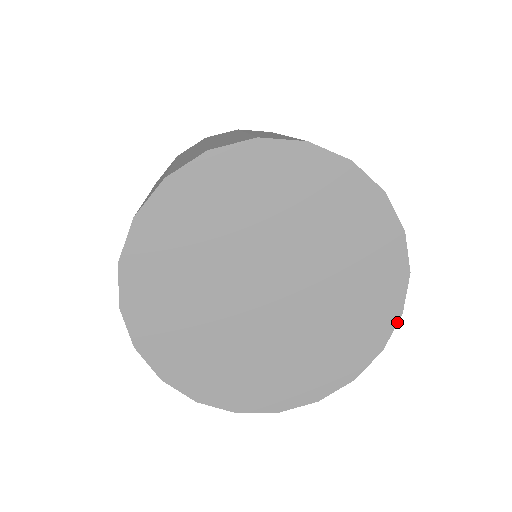
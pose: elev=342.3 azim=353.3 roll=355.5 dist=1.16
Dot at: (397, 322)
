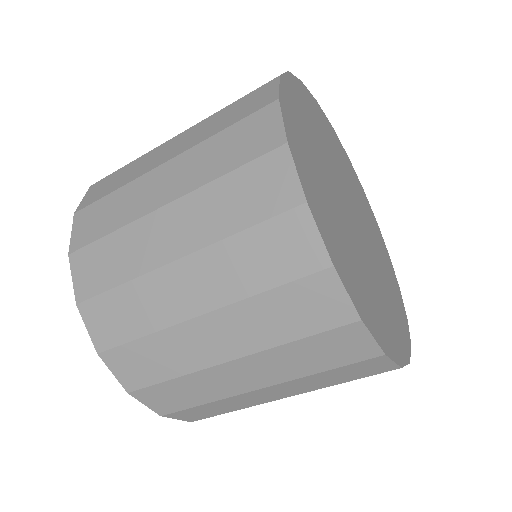
Dot at: (398, 364)
